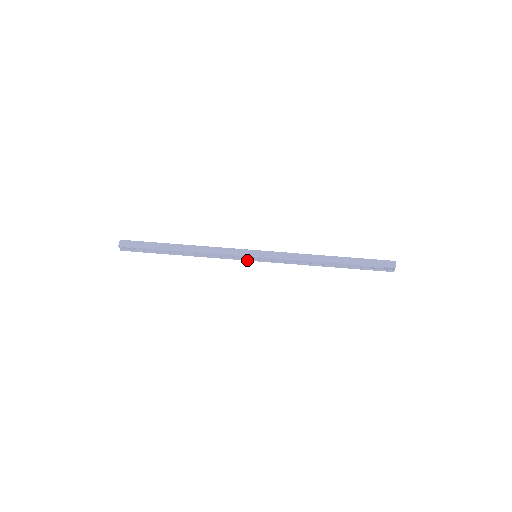
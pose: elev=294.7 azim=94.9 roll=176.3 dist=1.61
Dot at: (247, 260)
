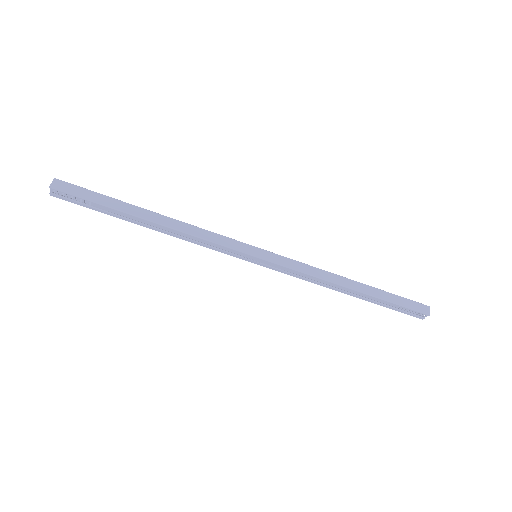
Dot at: (242, 259)
